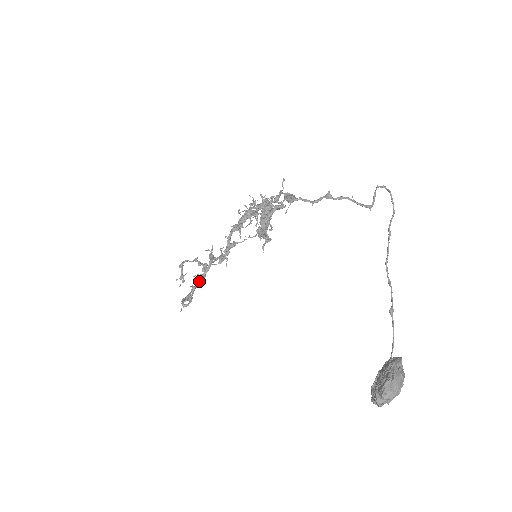
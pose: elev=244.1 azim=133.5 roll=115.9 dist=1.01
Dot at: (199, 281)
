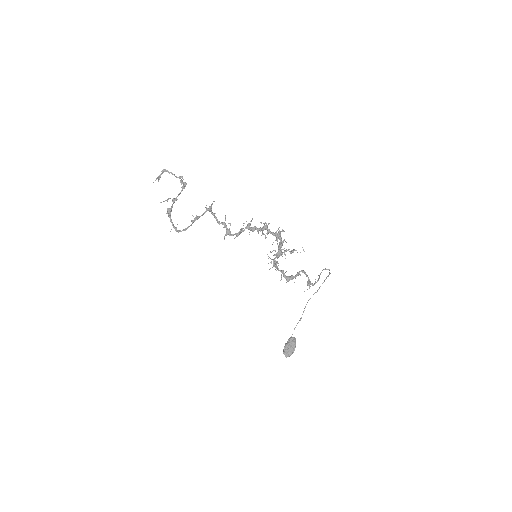
Dot at: occluded
